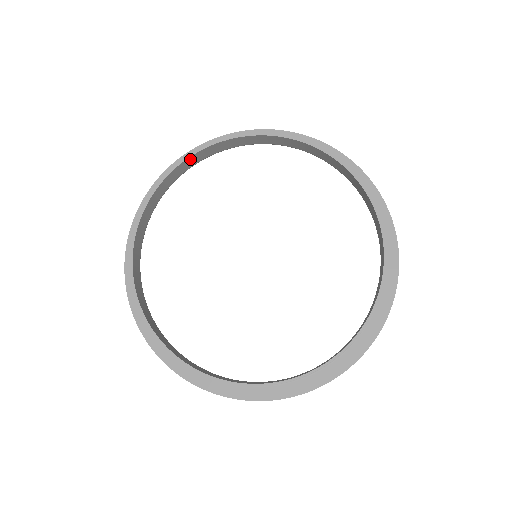
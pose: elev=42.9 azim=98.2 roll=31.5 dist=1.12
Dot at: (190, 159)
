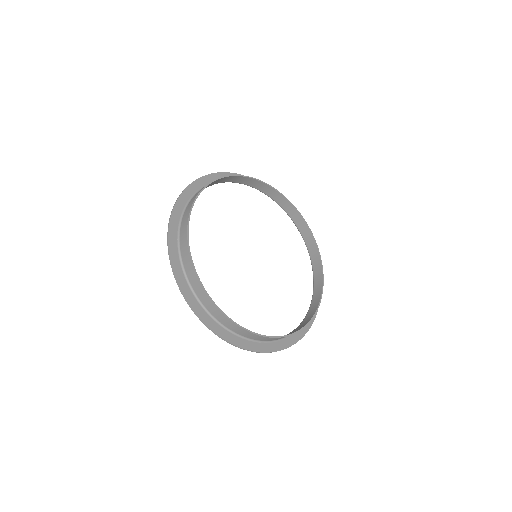
Dot at: (241, 178)
